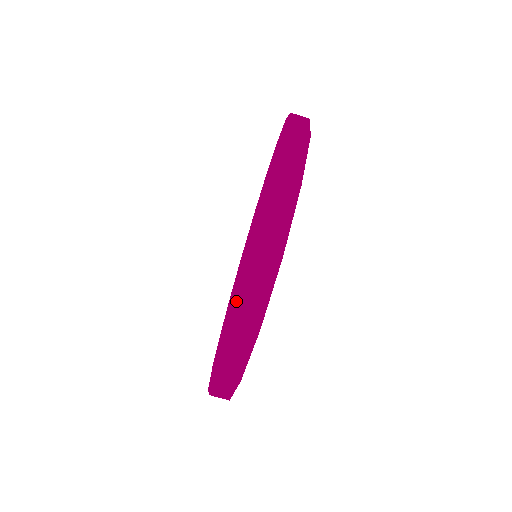
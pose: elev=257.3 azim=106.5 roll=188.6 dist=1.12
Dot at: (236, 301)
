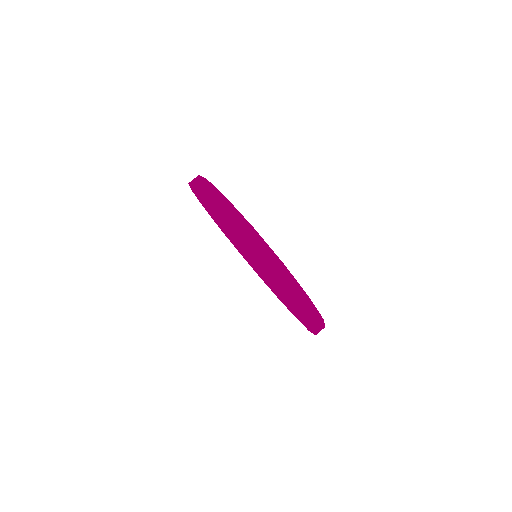
Dot at: (254, 259)
